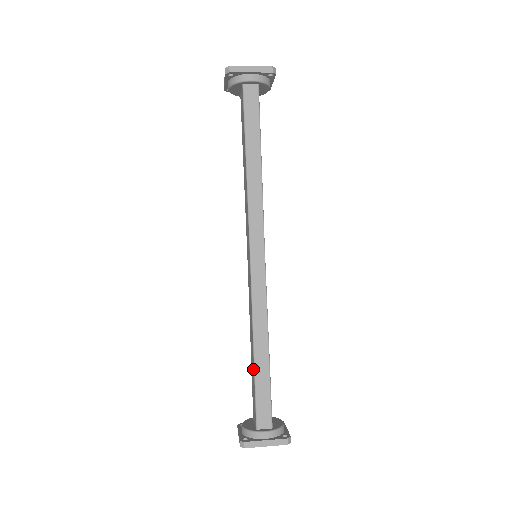
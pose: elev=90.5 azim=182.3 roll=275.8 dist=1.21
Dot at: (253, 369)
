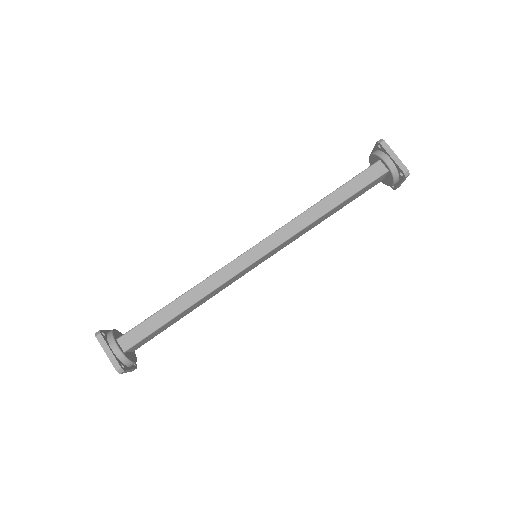
Dot at: (164, 307)
